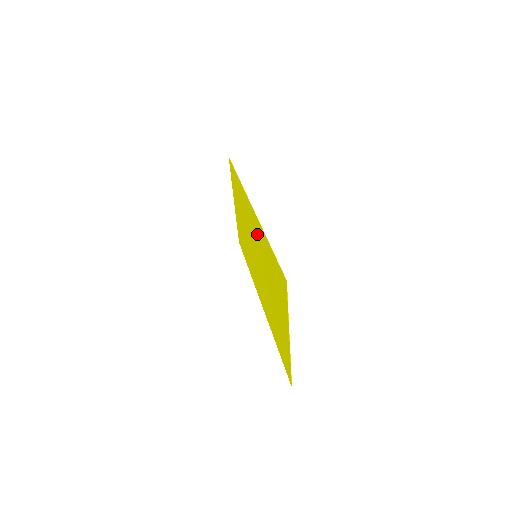
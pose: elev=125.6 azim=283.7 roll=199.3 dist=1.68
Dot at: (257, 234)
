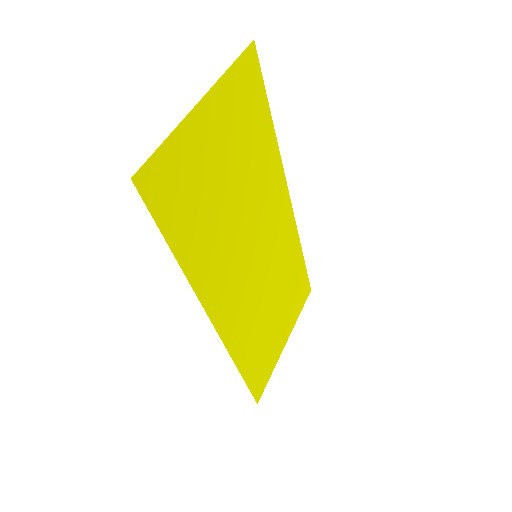
Dot at: (273, 196)
